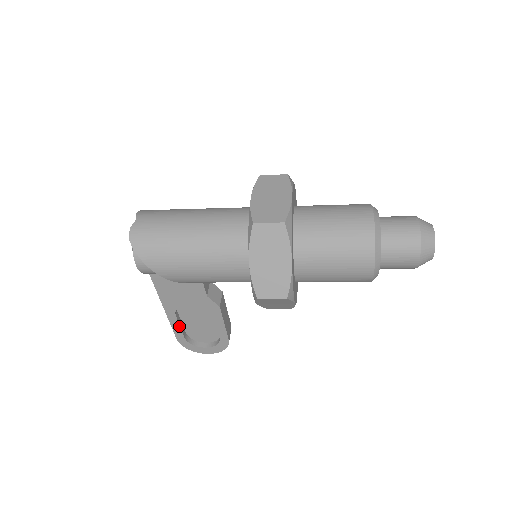
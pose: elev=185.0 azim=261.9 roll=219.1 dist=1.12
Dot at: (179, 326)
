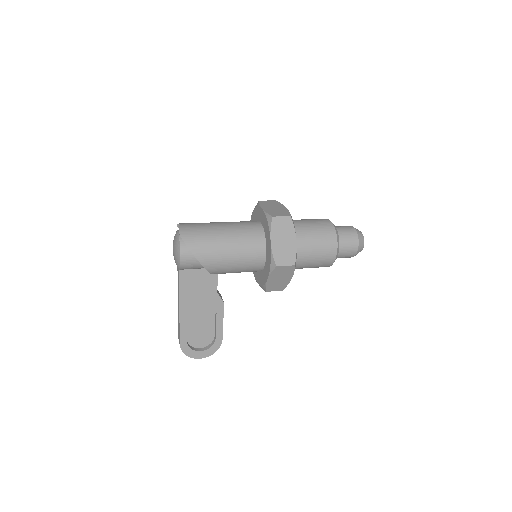
Dot at: (186, 328)
